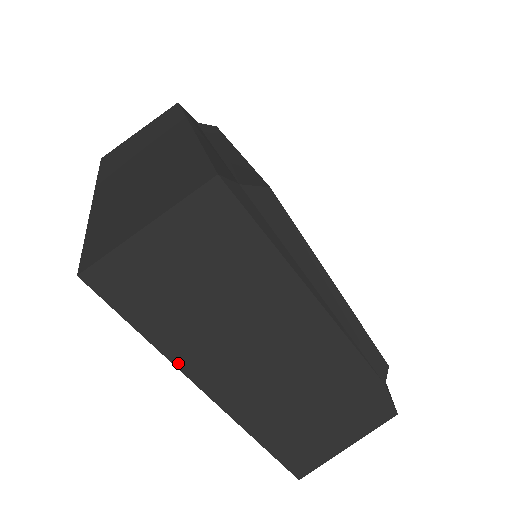
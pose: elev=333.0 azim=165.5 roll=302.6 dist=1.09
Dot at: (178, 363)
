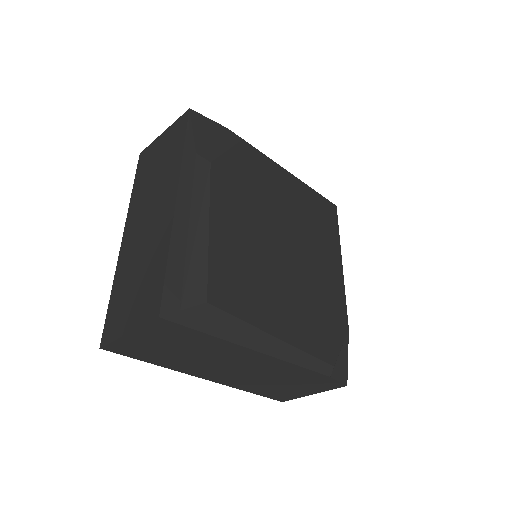
Dot at: (176, 370)
